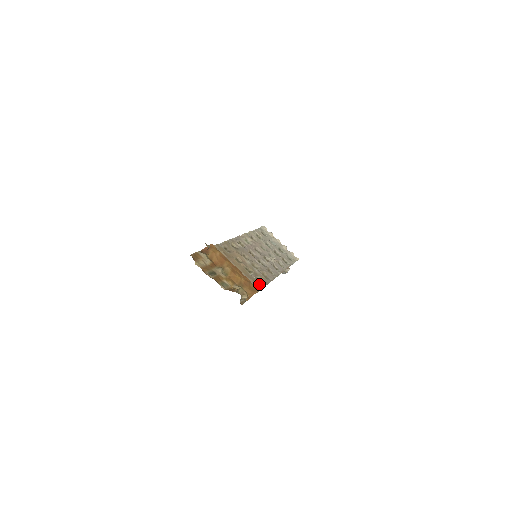
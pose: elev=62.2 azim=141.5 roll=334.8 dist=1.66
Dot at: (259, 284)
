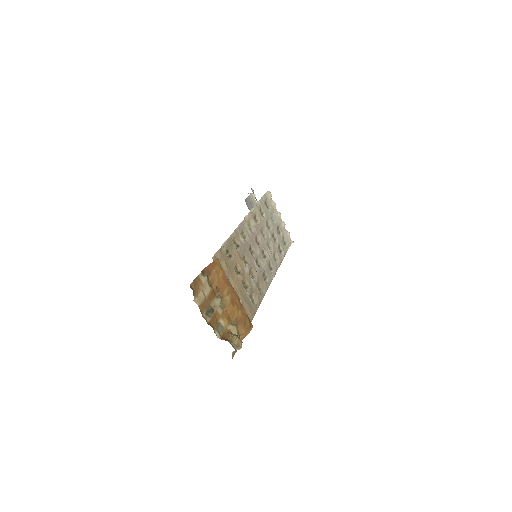
Dot at: (253, 308)
